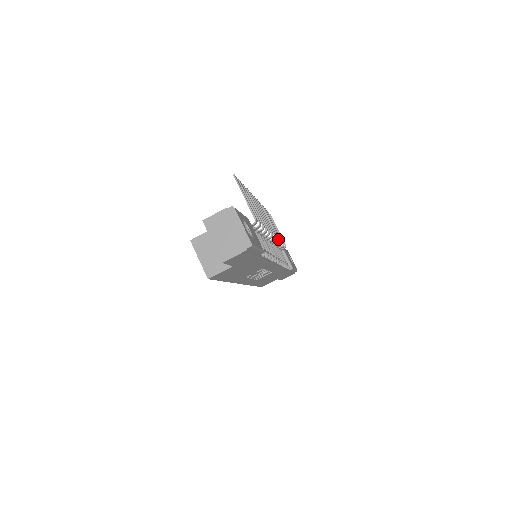
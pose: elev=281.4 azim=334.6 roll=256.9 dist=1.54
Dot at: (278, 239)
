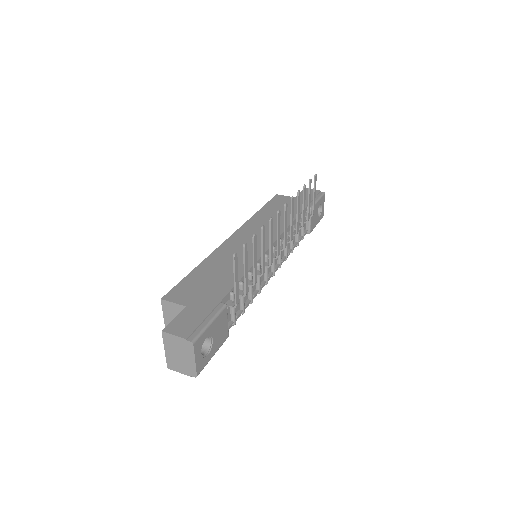
Dot at: (296, 233)
